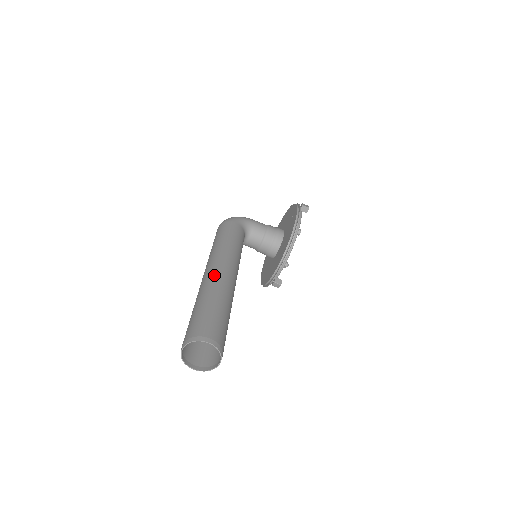
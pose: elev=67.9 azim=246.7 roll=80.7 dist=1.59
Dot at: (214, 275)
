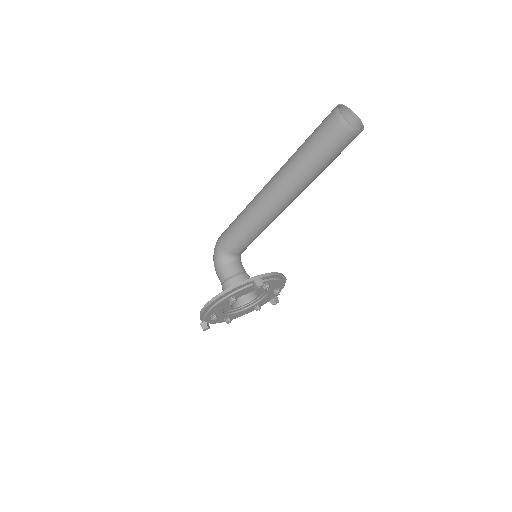
Dot at: occluded
